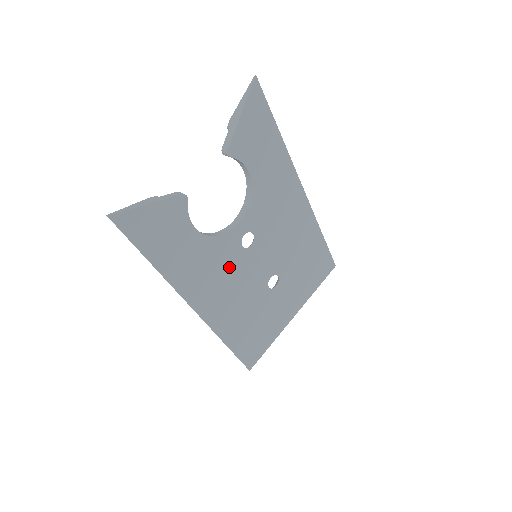
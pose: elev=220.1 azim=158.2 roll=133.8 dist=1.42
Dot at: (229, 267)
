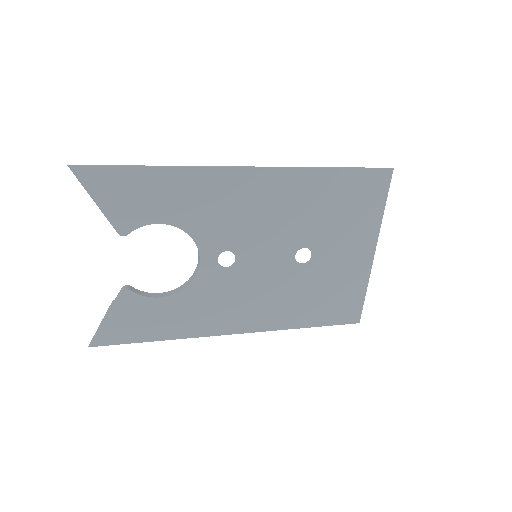
Dot at: (232, 289)
